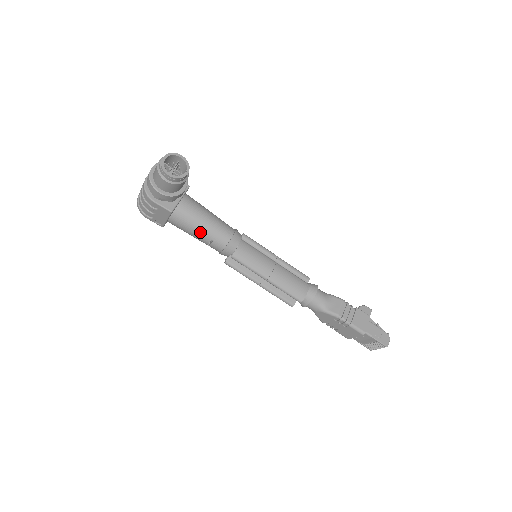
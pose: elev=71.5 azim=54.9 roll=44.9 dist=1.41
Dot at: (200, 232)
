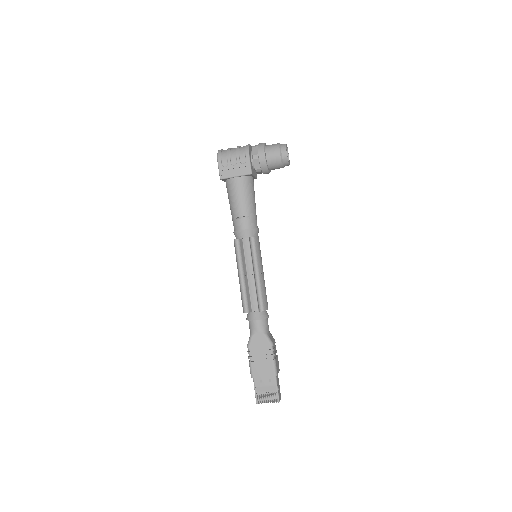
Dot at: (247, 204)
